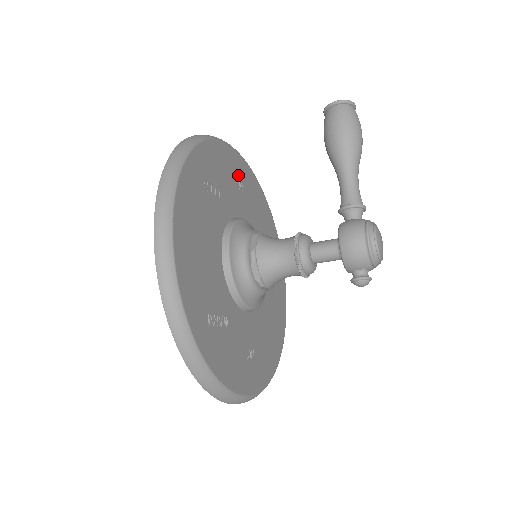
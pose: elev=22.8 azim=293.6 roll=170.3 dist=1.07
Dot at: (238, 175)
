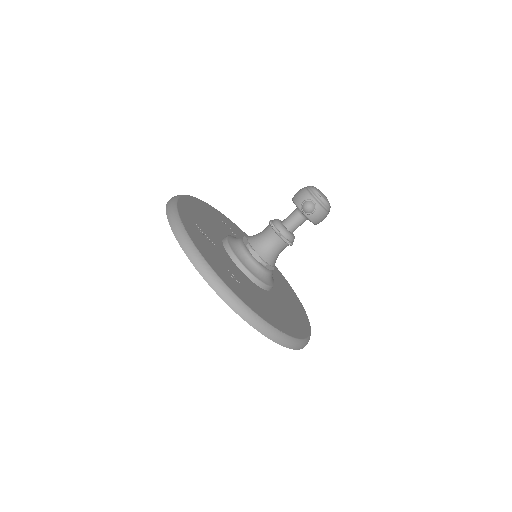
Dot at: occluded
